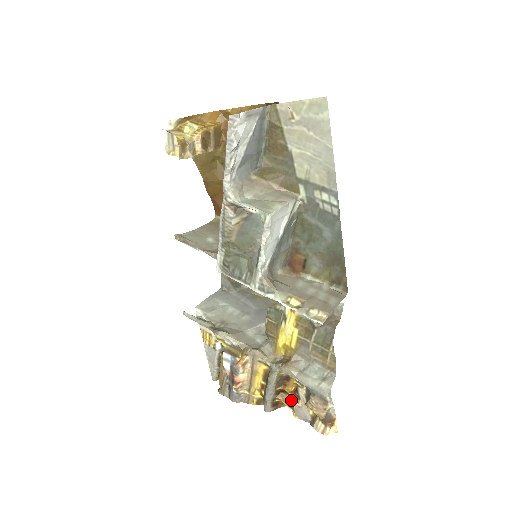
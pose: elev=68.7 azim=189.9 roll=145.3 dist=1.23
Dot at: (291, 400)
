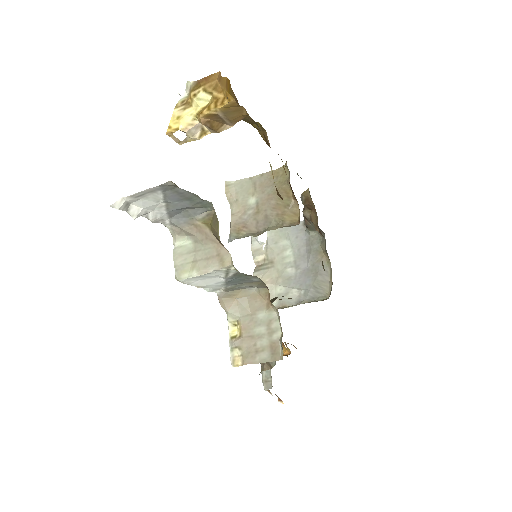
Dot at: occluded
